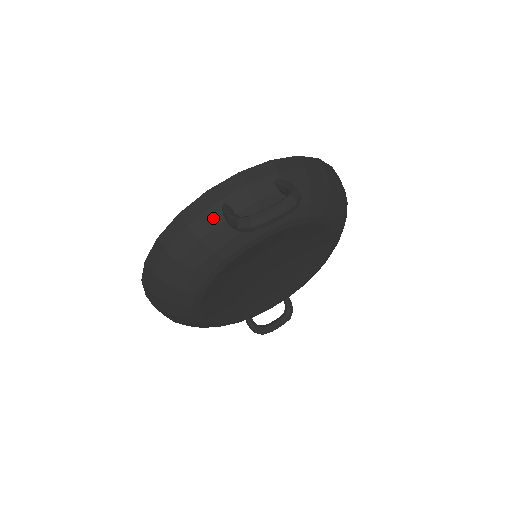
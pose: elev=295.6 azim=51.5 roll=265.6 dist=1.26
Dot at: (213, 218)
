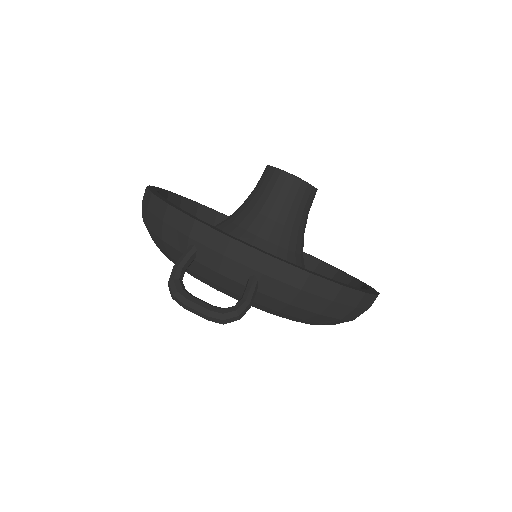
Dot at: (180, 242)
